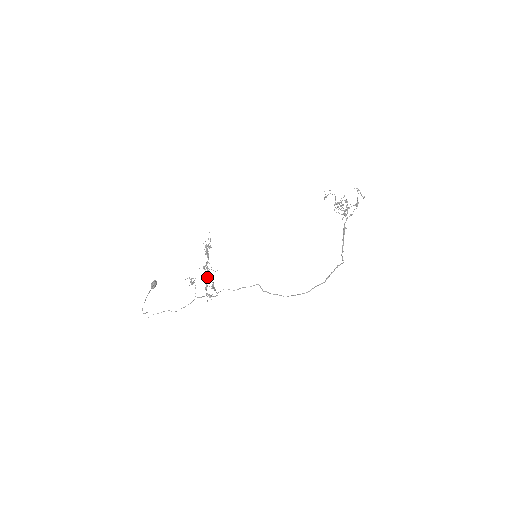
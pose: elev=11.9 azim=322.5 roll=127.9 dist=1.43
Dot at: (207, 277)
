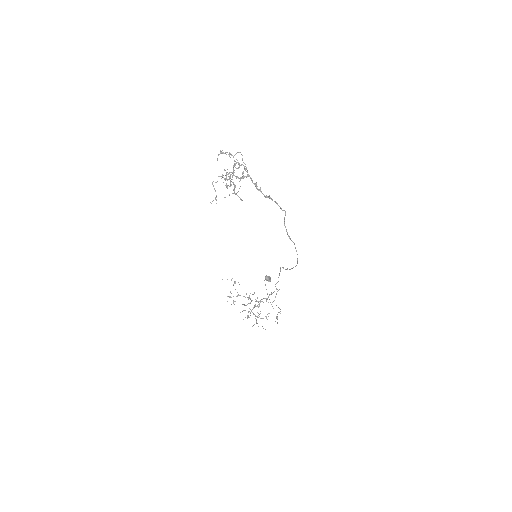
Dot at: (253, 308)
